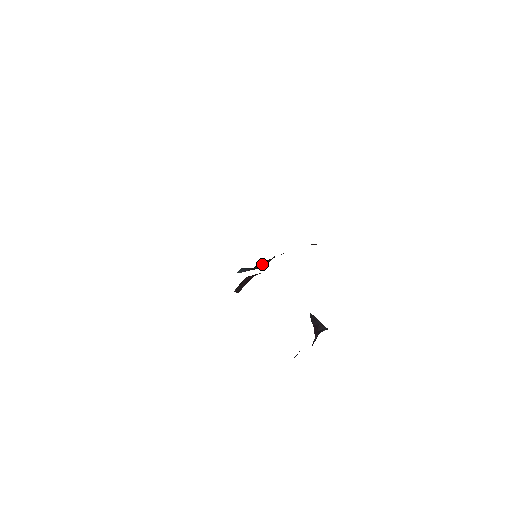
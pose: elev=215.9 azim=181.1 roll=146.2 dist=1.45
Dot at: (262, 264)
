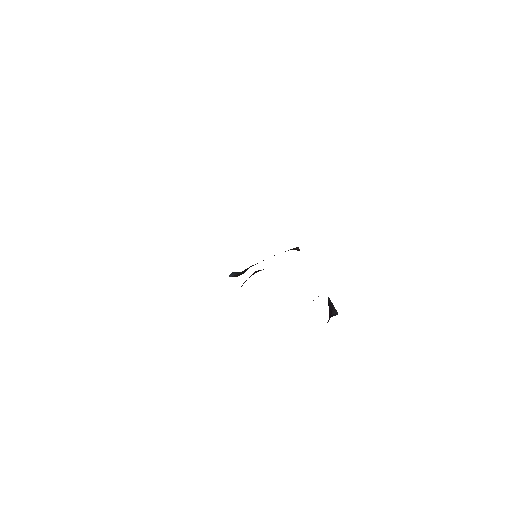
Dot at: (245, 270)
